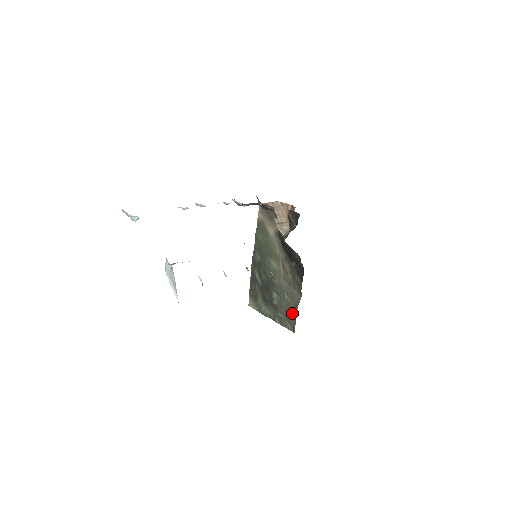
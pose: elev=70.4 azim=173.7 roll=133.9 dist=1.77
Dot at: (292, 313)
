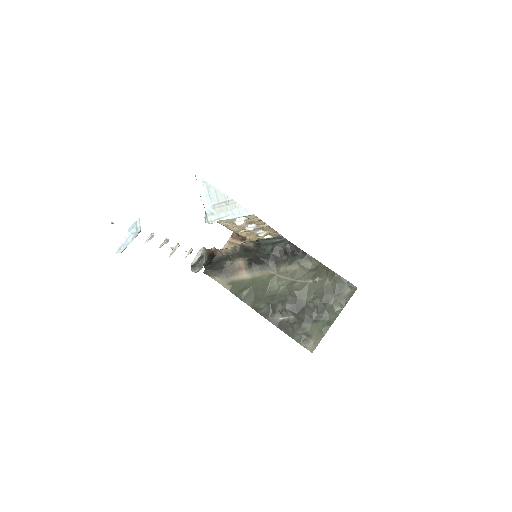
Dot at: (334, 279)
